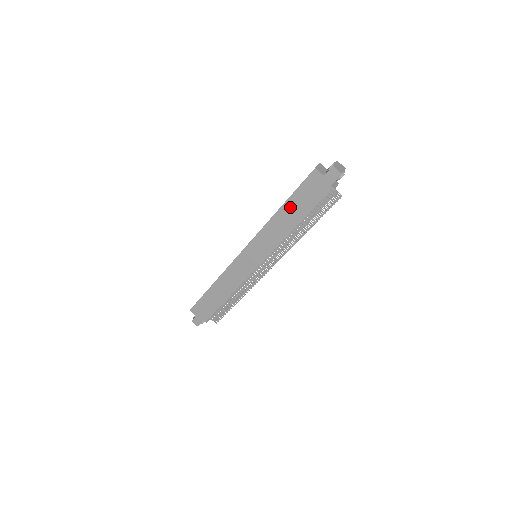
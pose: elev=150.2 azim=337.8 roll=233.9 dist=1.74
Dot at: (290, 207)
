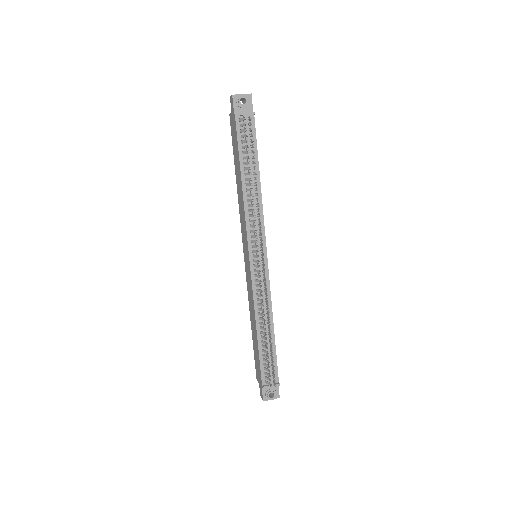
Dot at: (236, 169)
